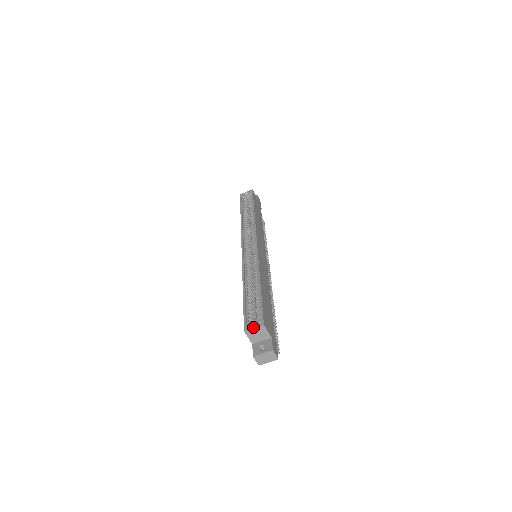
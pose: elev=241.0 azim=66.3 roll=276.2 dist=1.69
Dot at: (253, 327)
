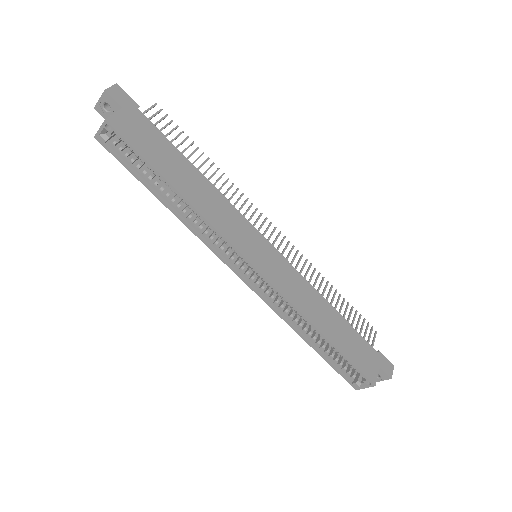
Dot at: (364, 388)
